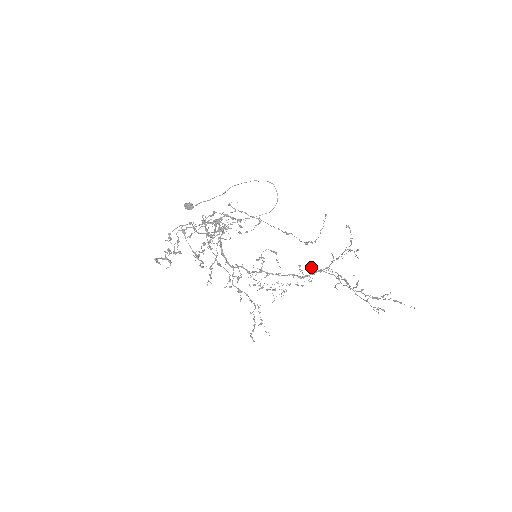
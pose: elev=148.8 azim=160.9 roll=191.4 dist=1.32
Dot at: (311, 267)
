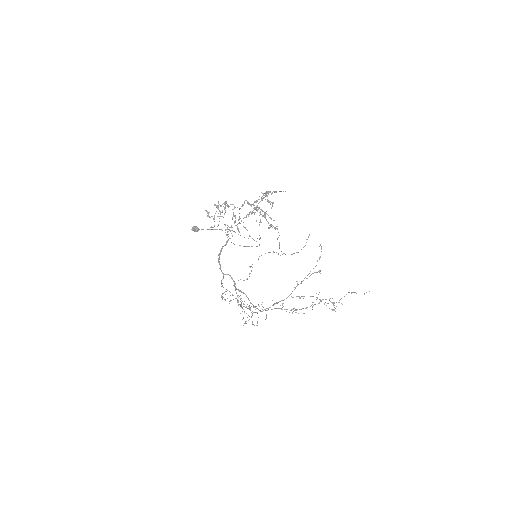
Dot at: (272, 300)
